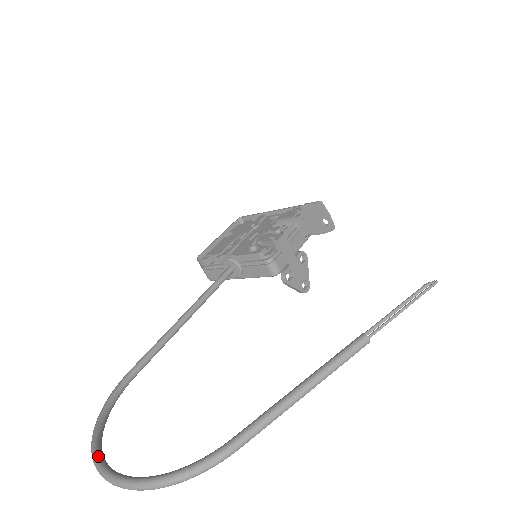
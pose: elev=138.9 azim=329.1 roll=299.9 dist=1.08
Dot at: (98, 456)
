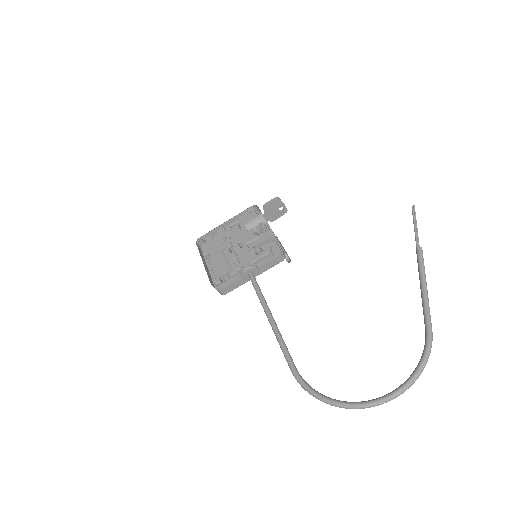
Dot at: (362, 403)
